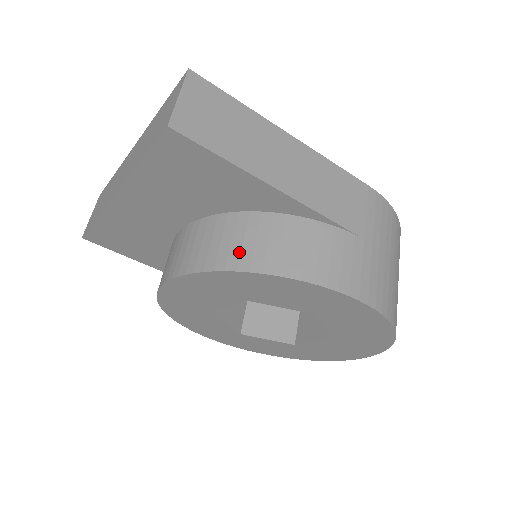
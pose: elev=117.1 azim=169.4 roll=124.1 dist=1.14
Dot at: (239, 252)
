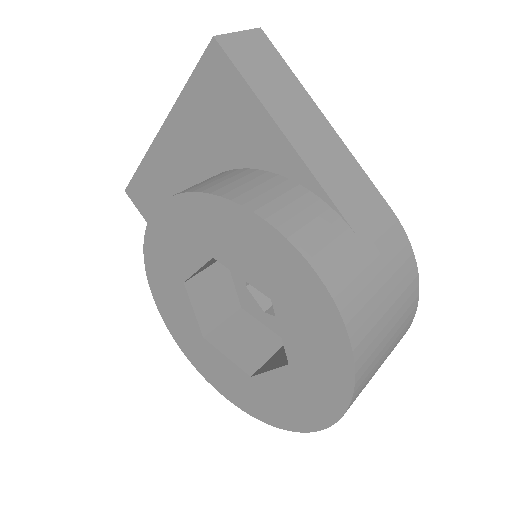
Dot at: (224, 185)
